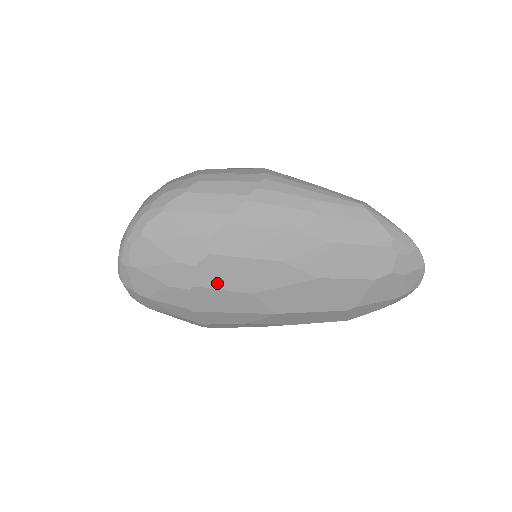
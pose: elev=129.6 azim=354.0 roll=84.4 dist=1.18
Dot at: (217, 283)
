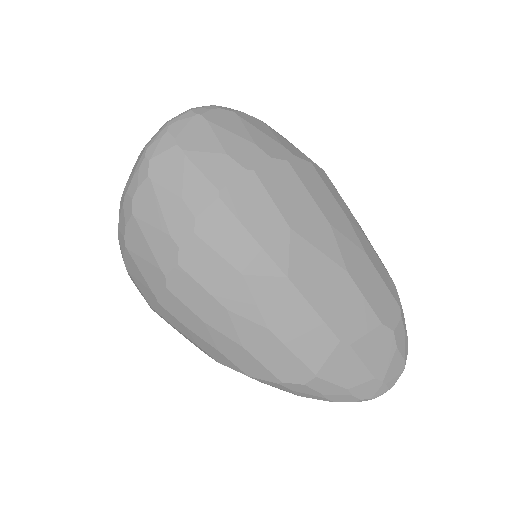
Dot at: (273, 188)
